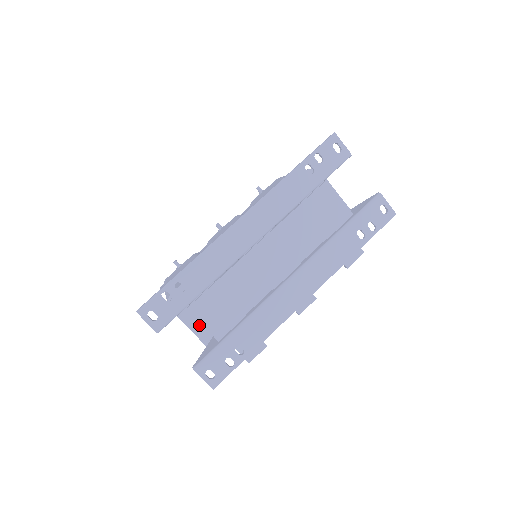
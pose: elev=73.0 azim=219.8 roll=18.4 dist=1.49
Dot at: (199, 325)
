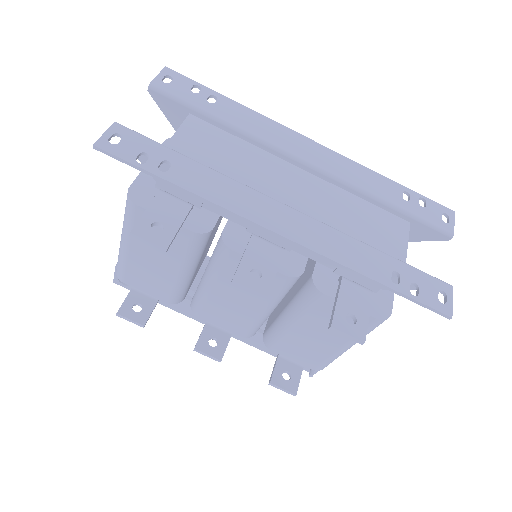
Dot at: occluded
